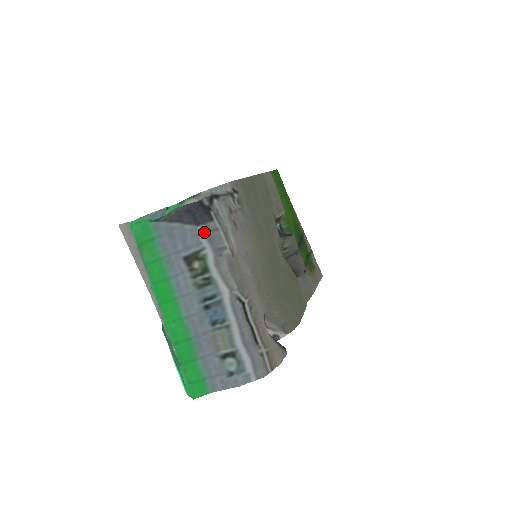
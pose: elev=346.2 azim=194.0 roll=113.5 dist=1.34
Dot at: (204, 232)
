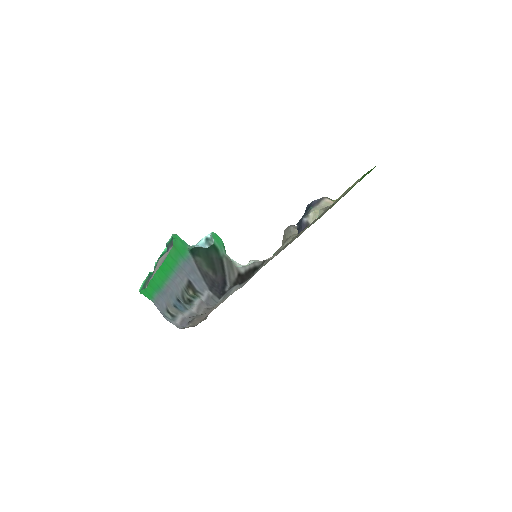
Dot at: (210, 294)
